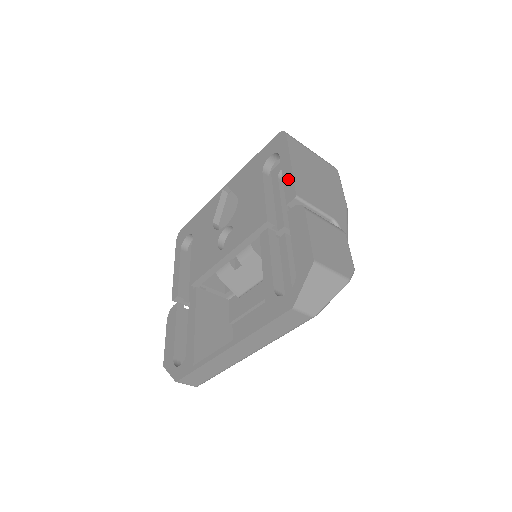
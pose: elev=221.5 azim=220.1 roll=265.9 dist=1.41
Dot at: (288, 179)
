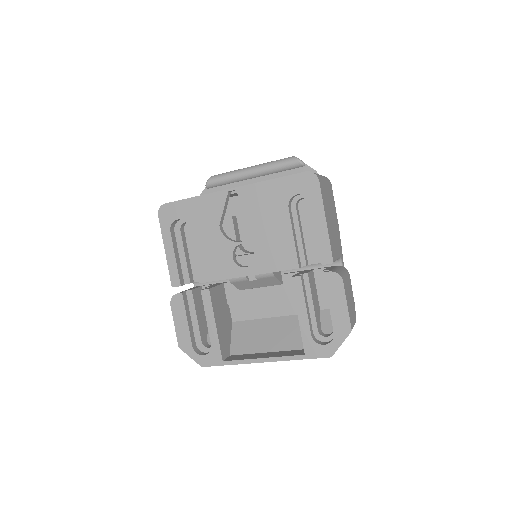
Dot at: (324, 239)
